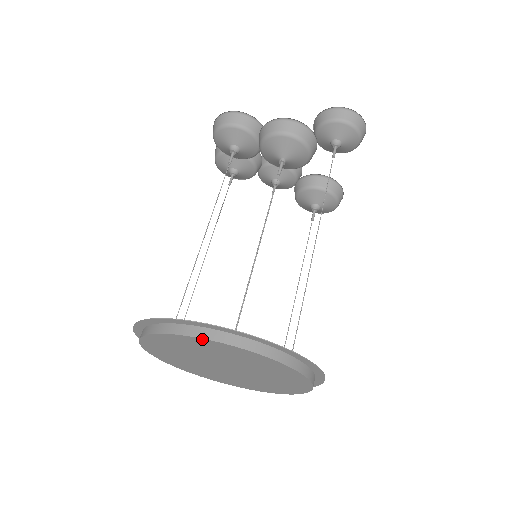
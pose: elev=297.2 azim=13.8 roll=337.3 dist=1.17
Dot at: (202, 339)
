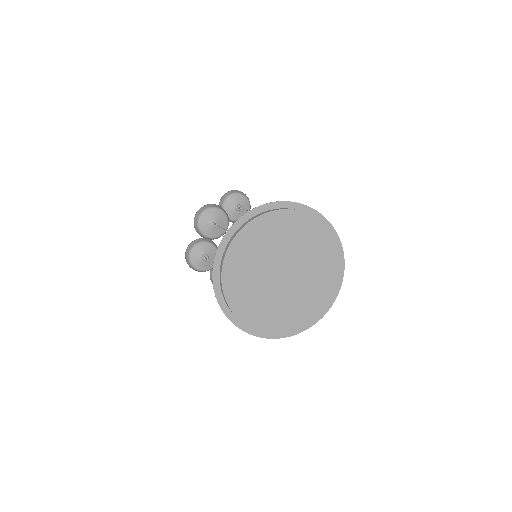
Dot at: (228, 251)
